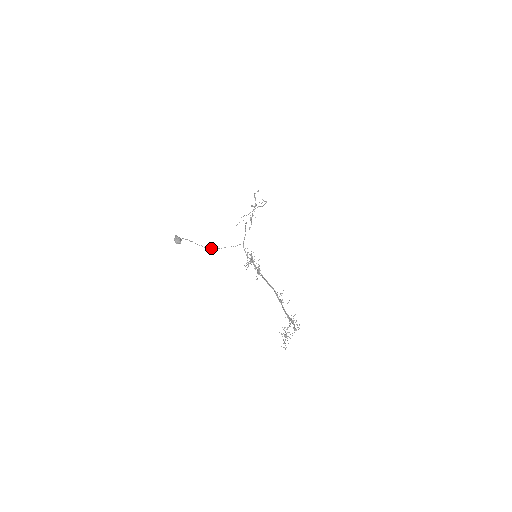
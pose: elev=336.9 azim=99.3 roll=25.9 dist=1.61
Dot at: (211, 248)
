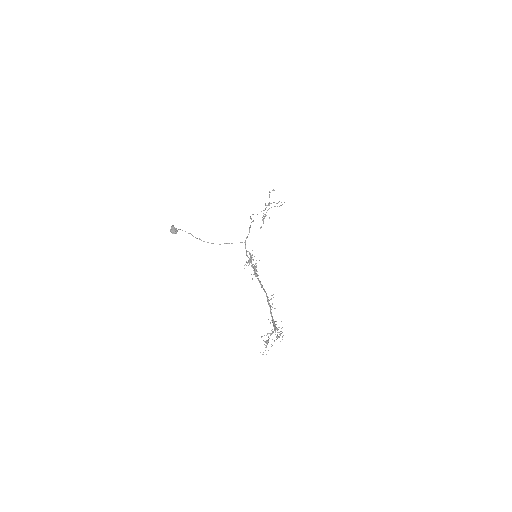
Dot at: occluded
